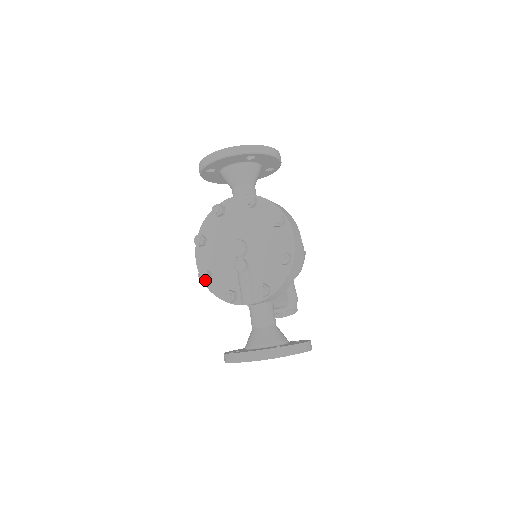
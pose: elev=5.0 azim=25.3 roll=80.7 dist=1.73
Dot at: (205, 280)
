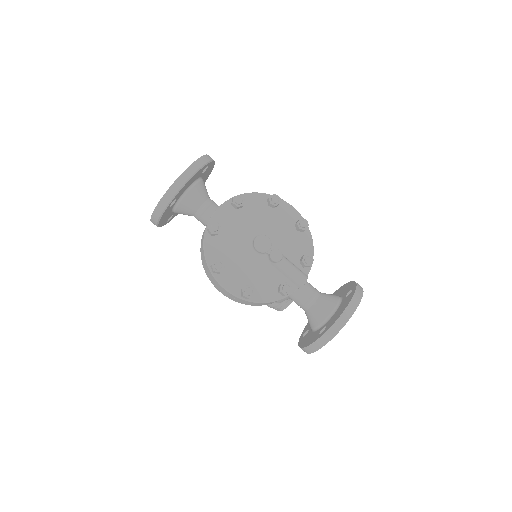
Dot at: (254, 294)
